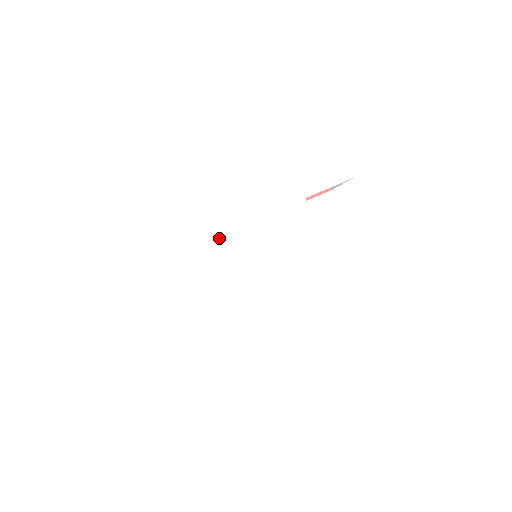
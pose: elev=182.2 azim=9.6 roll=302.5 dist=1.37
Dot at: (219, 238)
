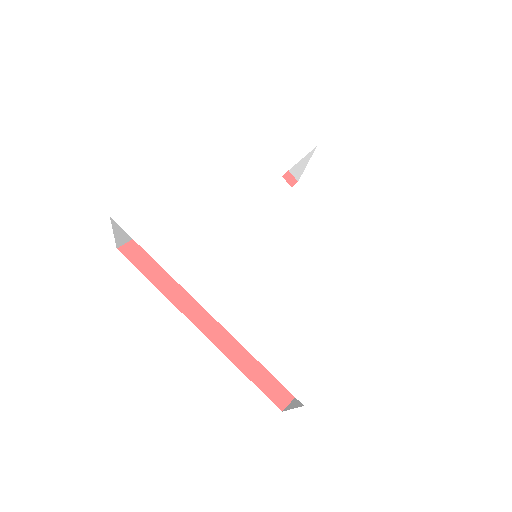
Dot at: (213, 239)
